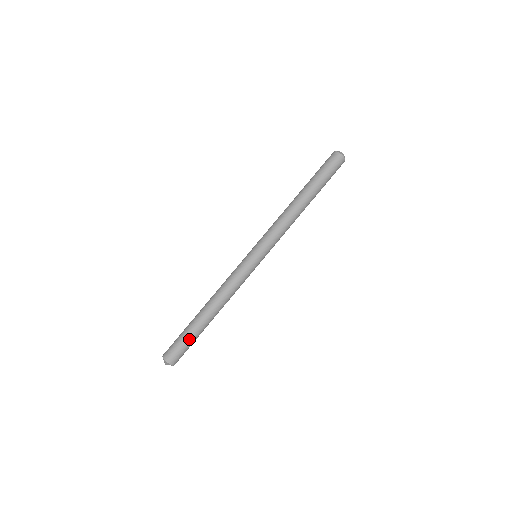
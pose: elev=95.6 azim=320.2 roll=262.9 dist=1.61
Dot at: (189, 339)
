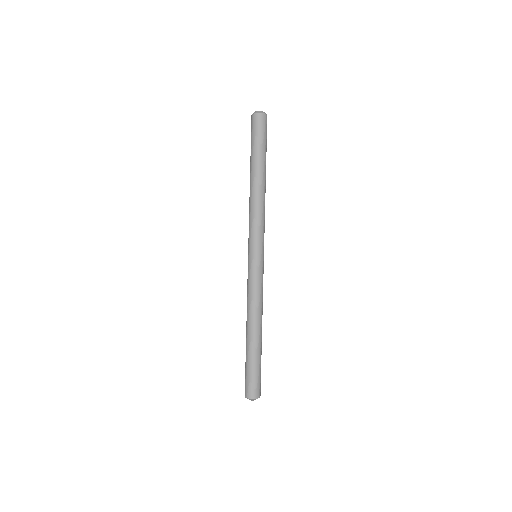
Dot at: (255, 367)
